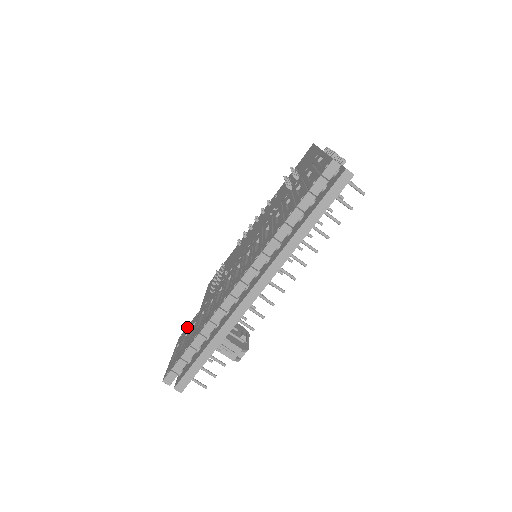
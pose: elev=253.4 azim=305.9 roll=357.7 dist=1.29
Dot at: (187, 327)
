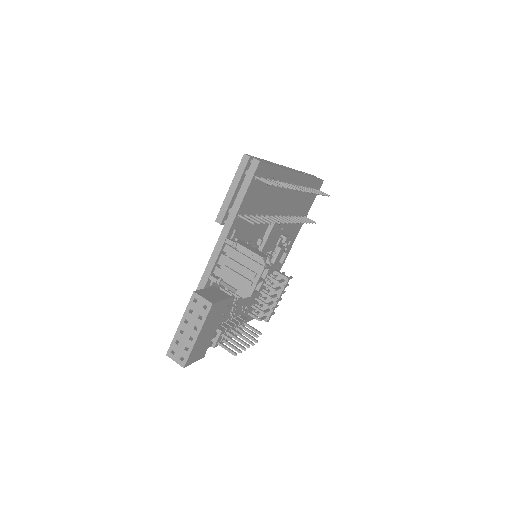
Dot at: occluded
